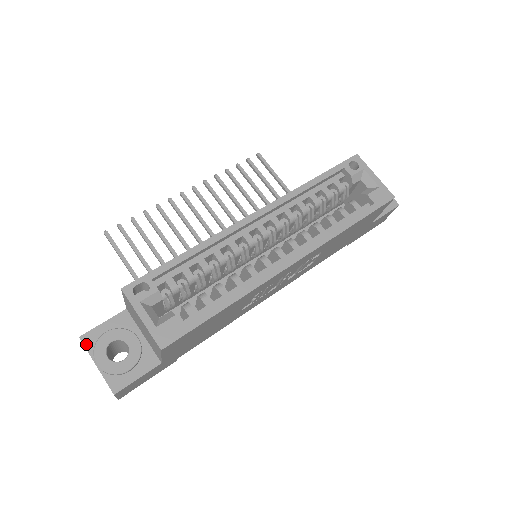
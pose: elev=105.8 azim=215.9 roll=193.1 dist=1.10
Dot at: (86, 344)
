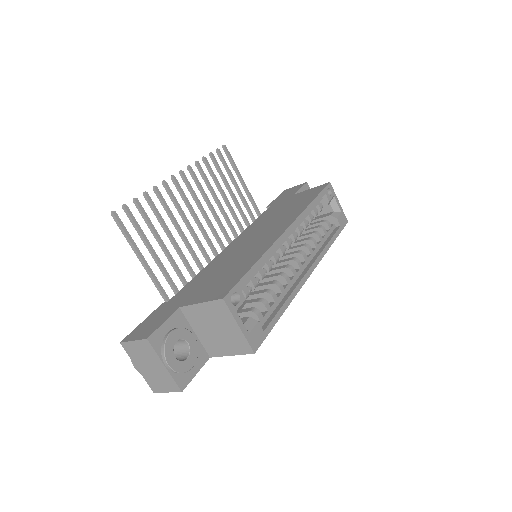
Dot at: (154, 346)
